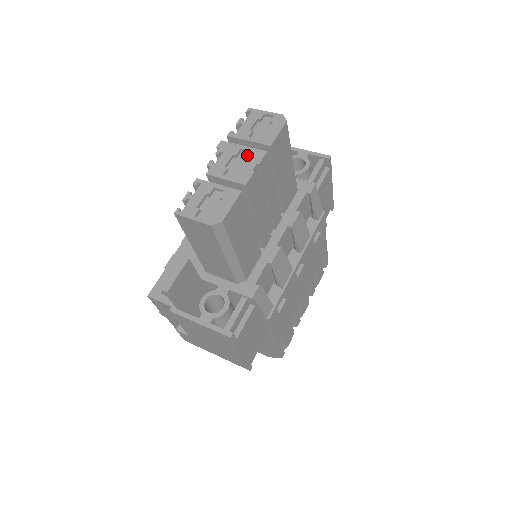
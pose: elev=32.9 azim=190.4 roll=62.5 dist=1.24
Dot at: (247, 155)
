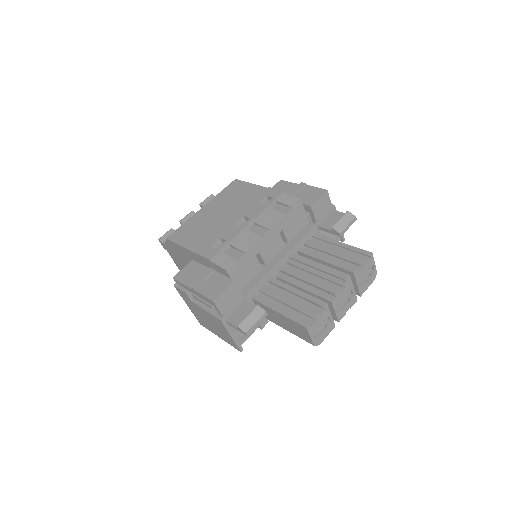
Dot at: (351, 298)
